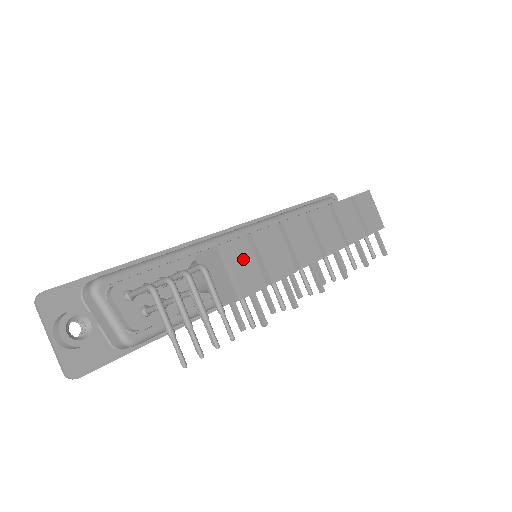
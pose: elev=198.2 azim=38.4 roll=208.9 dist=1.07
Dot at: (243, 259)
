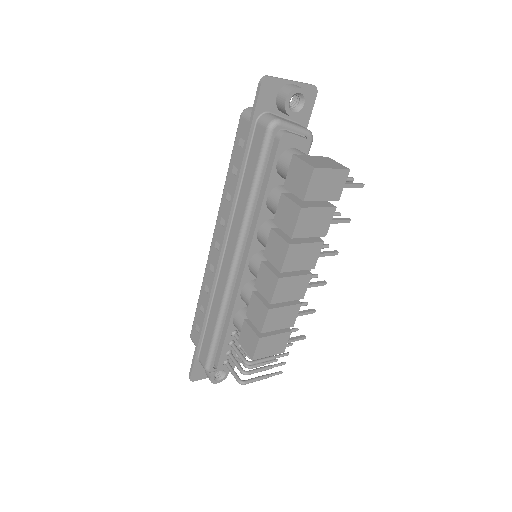
Dot at: (269, 344)
